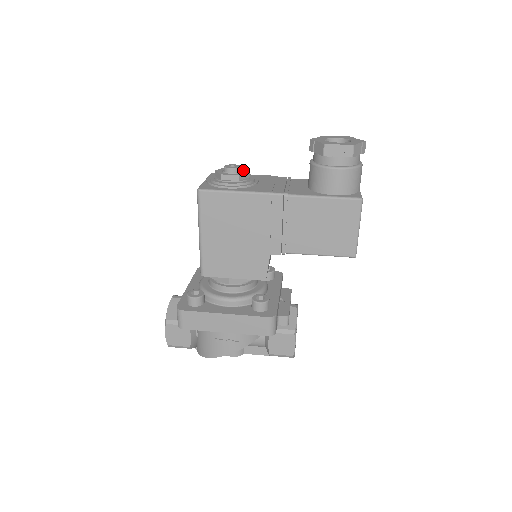
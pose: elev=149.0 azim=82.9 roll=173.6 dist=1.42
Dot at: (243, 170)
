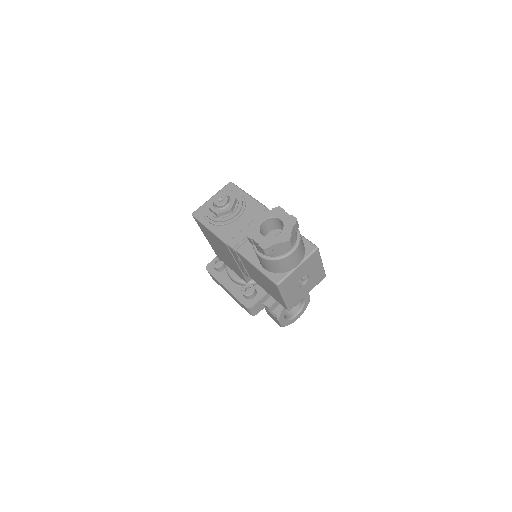
Dot at: (230, 204)
